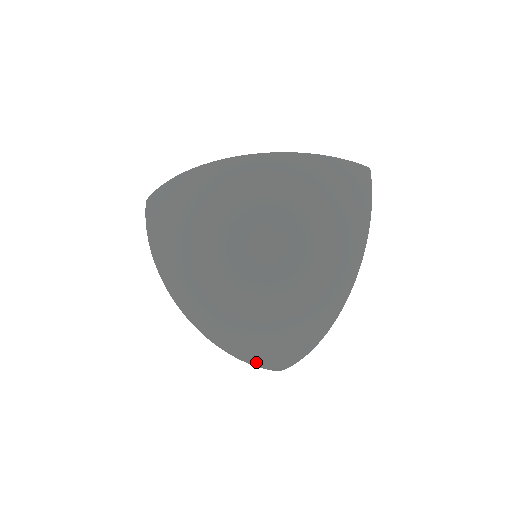
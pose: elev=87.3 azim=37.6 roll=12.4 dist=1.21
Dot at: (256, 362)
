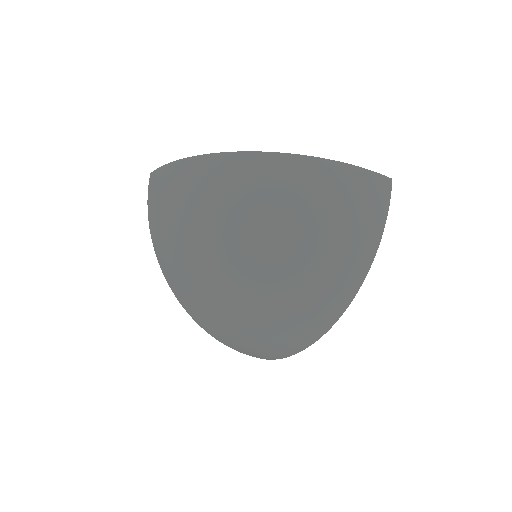
Dot at: (244, 352)
